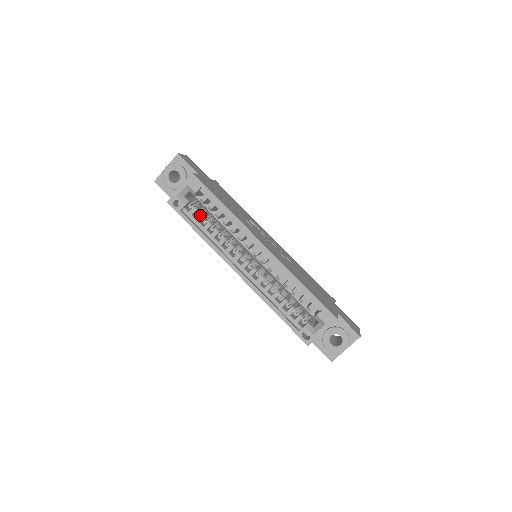
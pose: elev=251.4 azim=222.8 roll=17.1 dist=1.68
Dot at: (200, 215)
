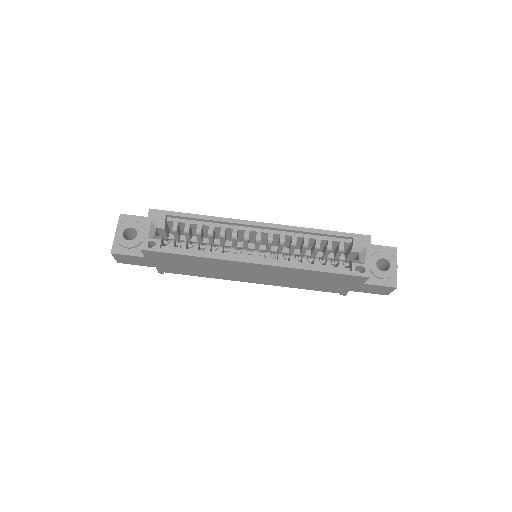
Dot at: (182, 242)
